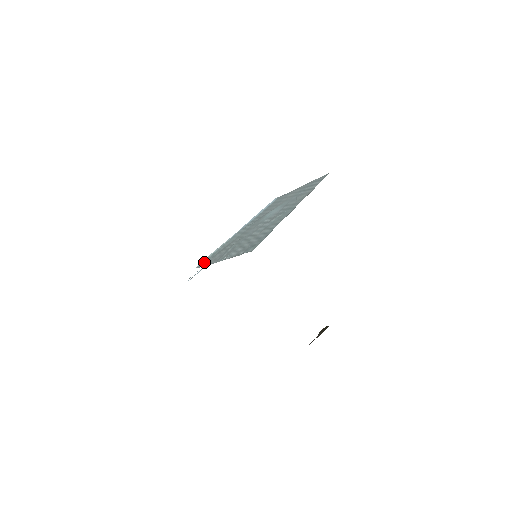
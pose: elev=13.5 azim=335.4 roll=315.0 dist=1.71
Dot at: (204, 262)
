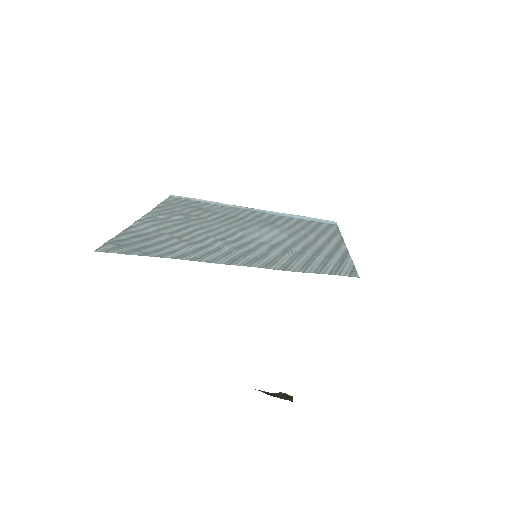
Dot at: (178, 199)
